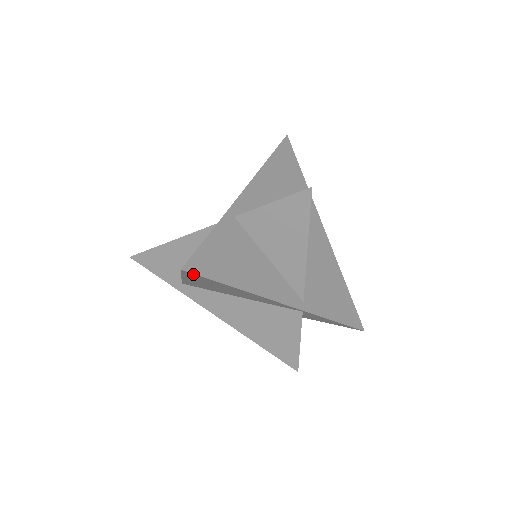
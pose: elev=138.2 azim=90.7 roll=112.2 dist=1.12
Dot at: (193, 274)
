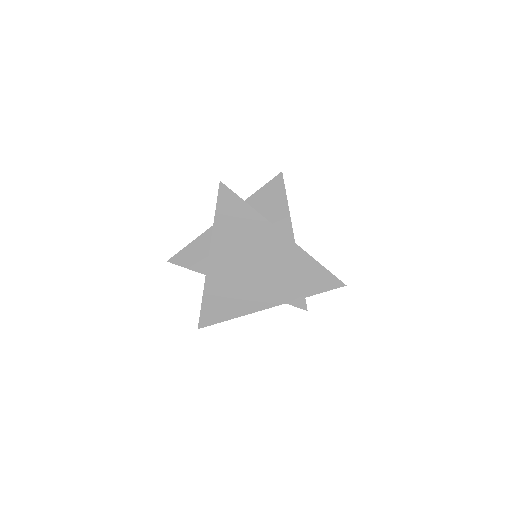
Dot at: (226, 189)
